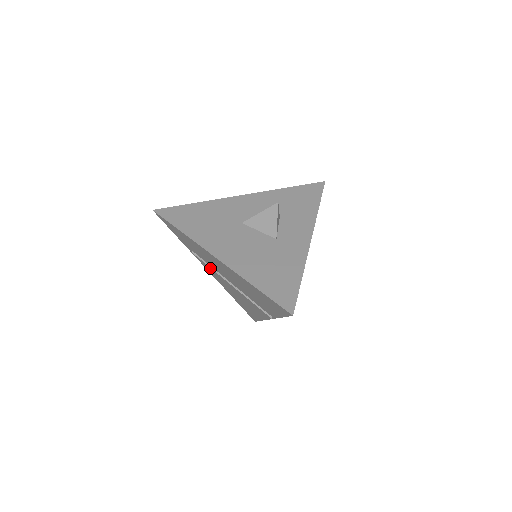
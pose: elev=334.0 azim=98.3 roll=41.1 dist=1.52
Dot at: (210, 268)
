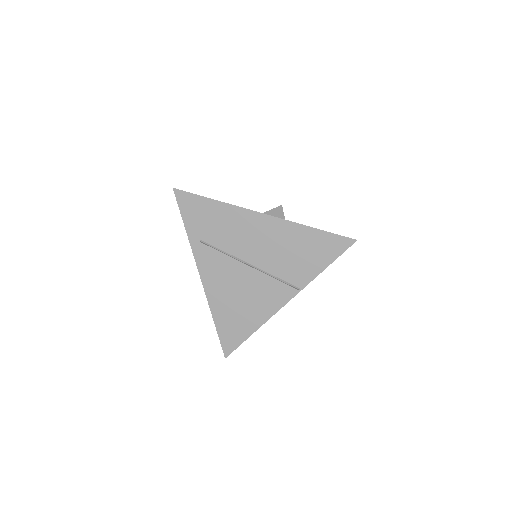
Dot at: (216, 261)
